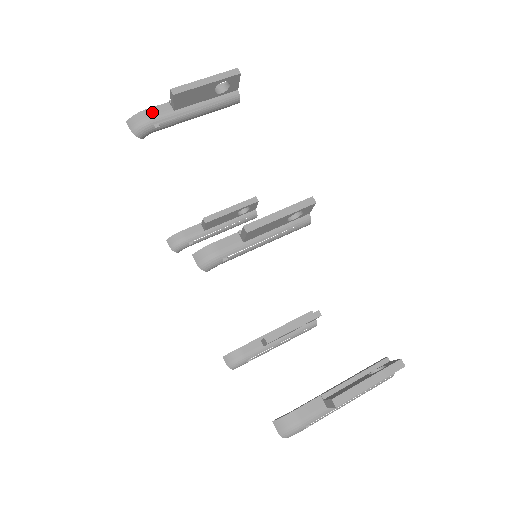
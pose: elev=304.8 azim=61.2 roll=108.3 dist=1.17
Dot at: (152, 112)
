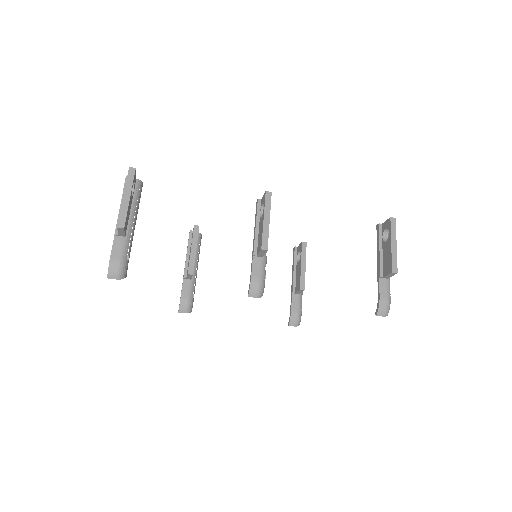
Dot at: (116, 254)
